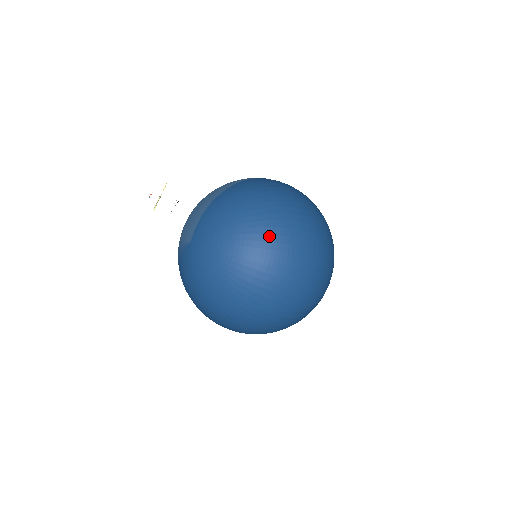
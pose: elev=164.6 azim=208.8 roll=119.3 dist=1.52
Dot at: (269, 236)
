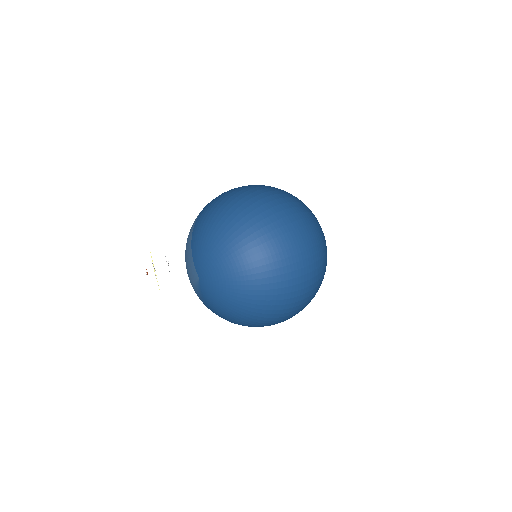
Dot at: (246, 224)
